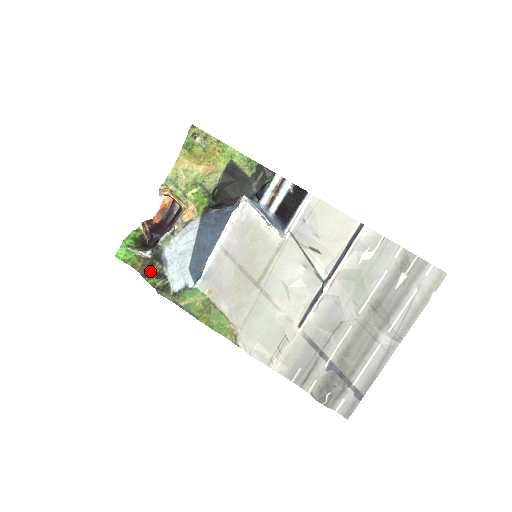
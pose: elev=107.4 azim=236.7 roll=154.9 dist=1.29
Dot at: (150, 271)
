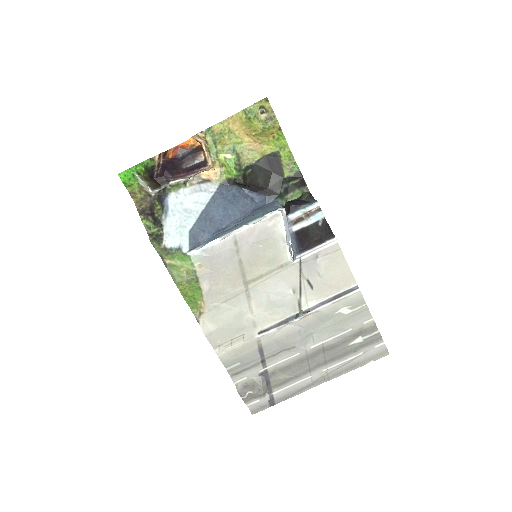
Dot at: (149, 211)
